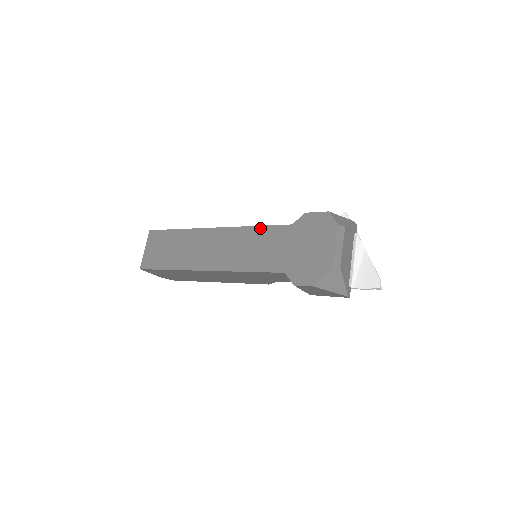
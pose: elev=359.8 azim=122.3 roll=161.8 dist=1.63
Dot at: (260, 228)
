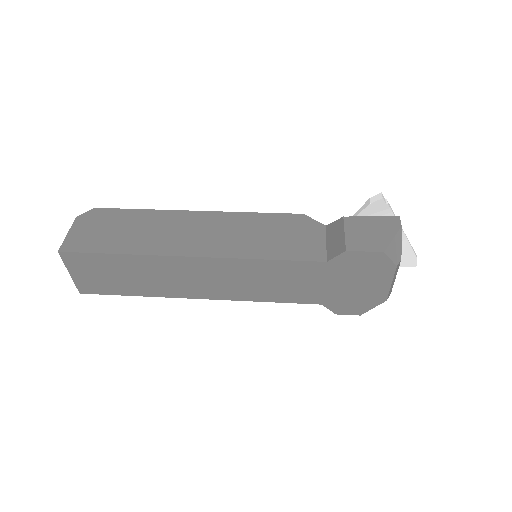
Dot at: (275, 263)
